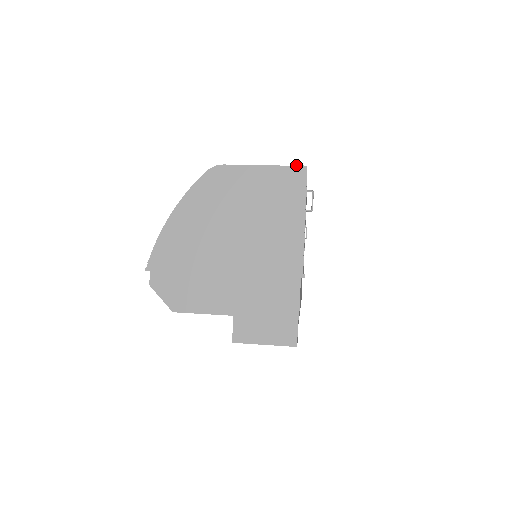
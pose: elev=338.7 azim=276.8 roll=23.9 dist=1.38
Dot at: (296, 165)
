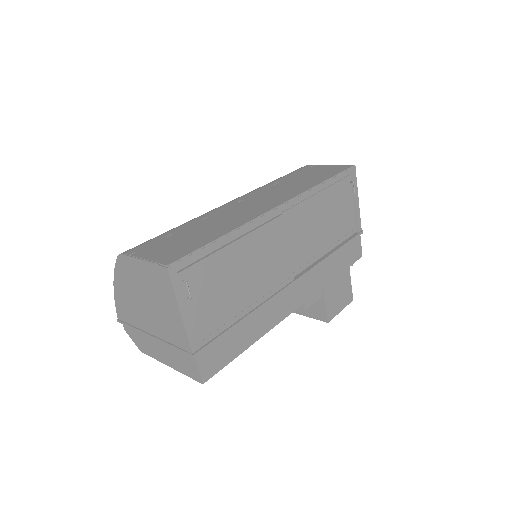
Dot at: (161, 264)
